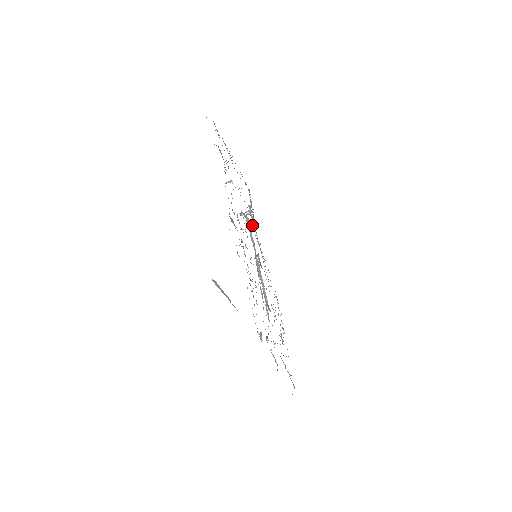
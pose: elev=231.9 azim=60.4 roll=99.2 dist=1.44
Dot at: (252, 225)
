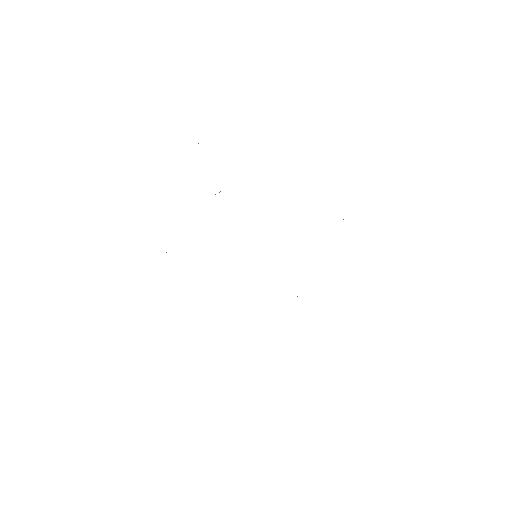
Dot at: occluded
